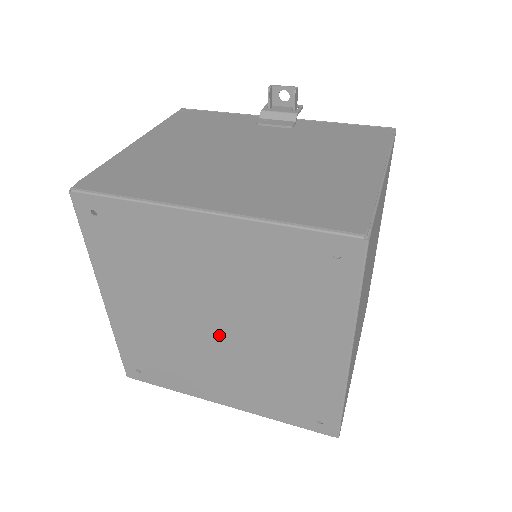
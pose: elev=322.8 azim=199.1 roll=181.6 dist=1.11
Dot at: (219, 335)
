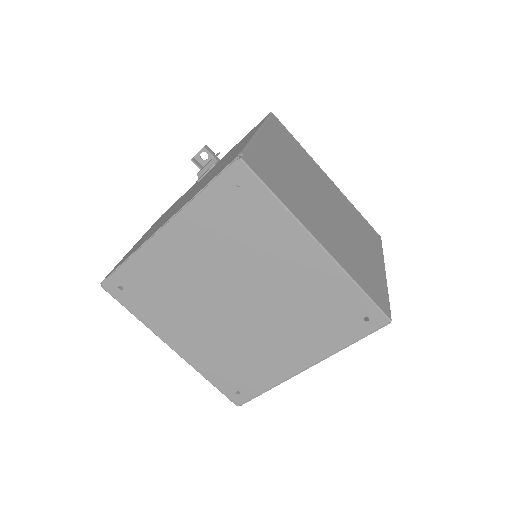
Dot at: (246, 308)
